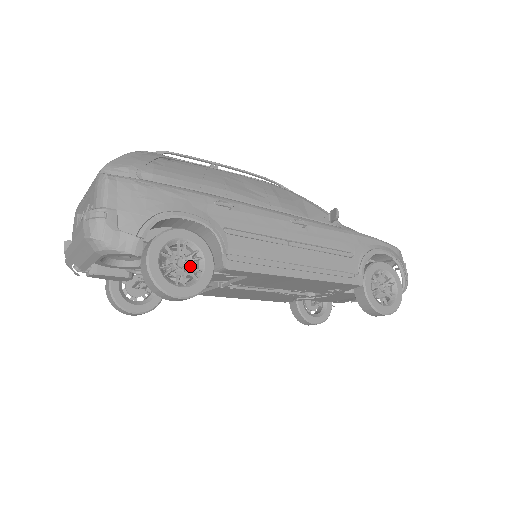
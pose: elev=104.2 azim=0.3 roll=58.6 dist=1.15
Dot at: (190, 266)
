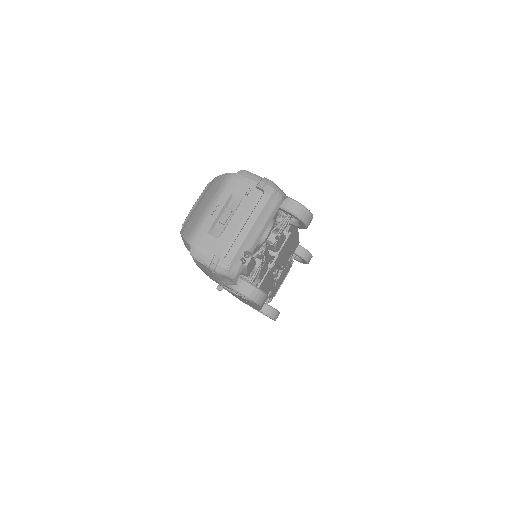
Dot at: occluded
